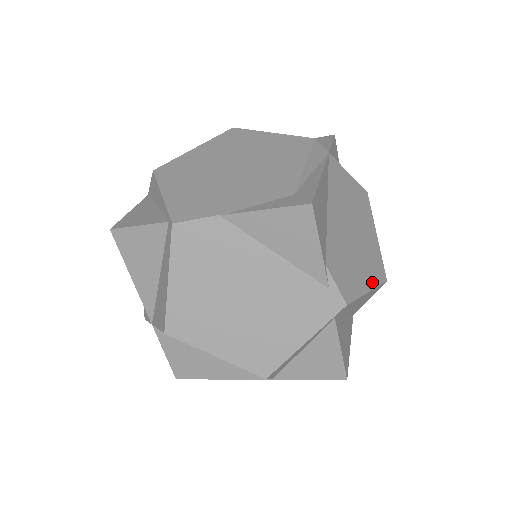
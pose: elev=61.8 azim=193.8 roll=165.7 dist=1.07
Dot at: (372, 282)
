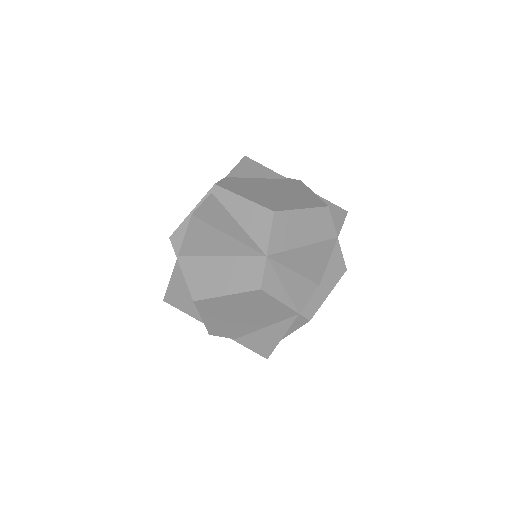
Dot at: occluded
